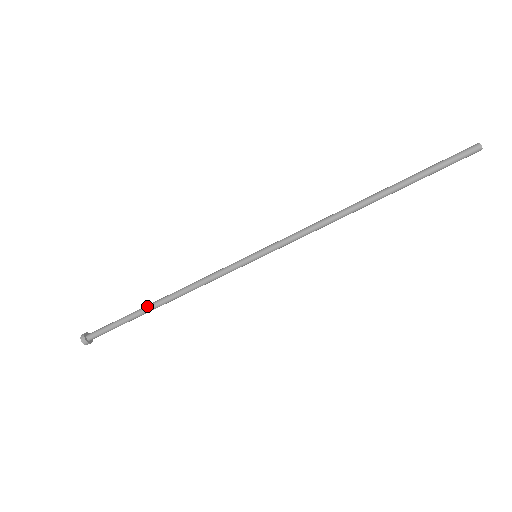
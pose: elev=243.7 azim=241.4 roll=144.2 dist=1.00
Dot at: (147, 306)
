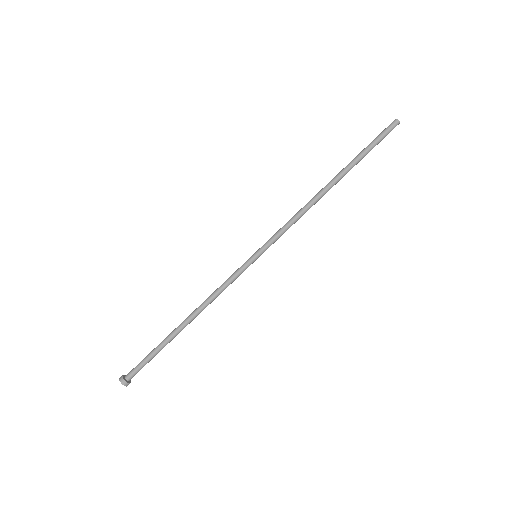
Dot at: (174, 330)
